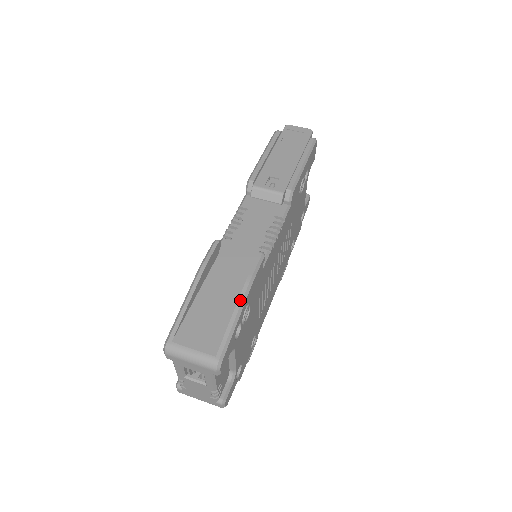
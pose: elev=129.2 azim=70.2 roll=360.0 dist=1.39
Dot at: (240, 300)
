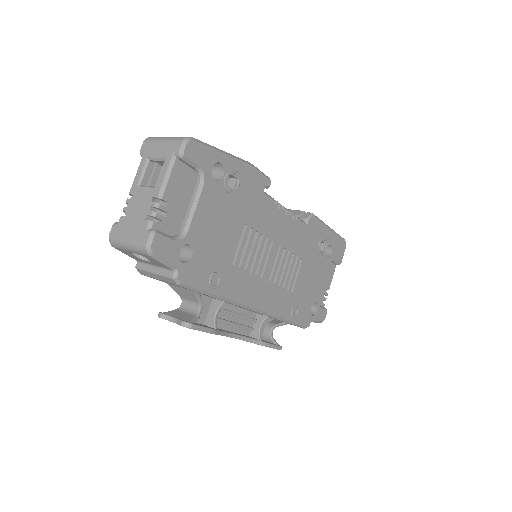
Dot at: (235, 156)
